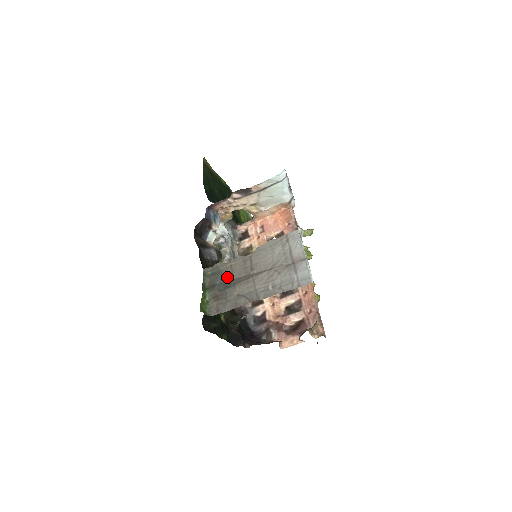
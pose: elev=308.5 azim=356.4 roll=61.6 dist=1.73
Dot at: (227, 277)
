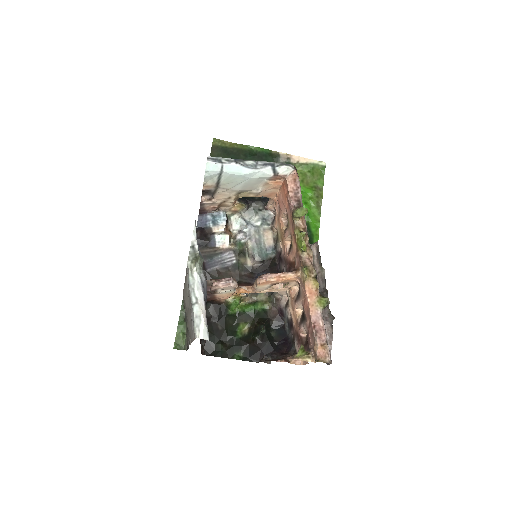
Dot at: occluded
